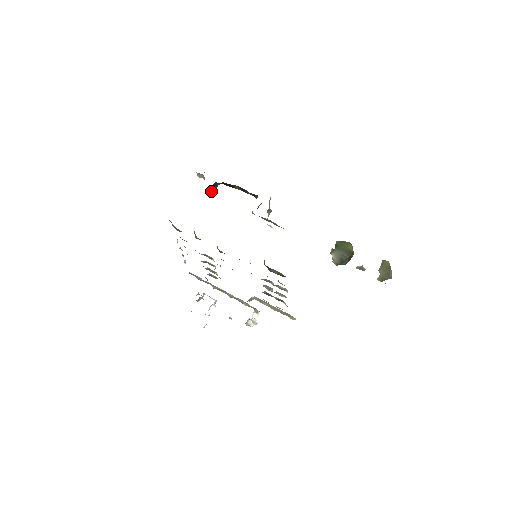
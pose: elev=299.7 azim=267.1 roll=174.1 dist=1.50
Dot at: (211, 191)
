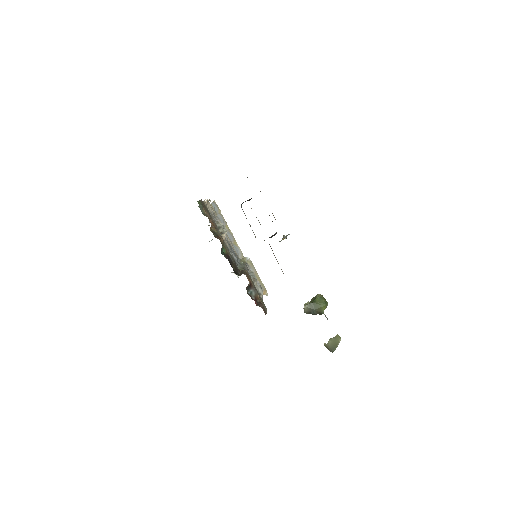
Dot at: occluded
